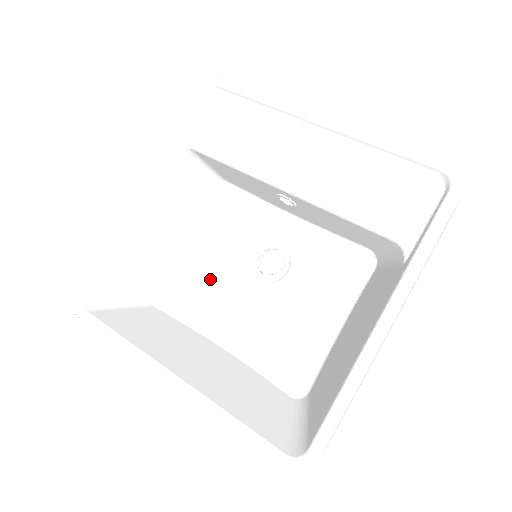
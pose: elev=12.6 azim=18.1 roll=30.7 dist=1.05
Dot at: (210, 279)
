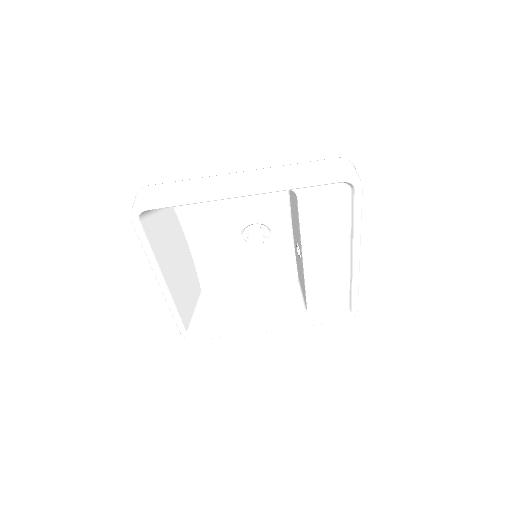
Dot at: (219, 217)
